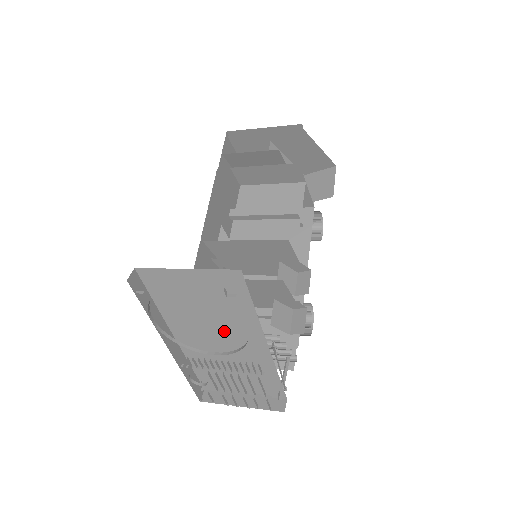
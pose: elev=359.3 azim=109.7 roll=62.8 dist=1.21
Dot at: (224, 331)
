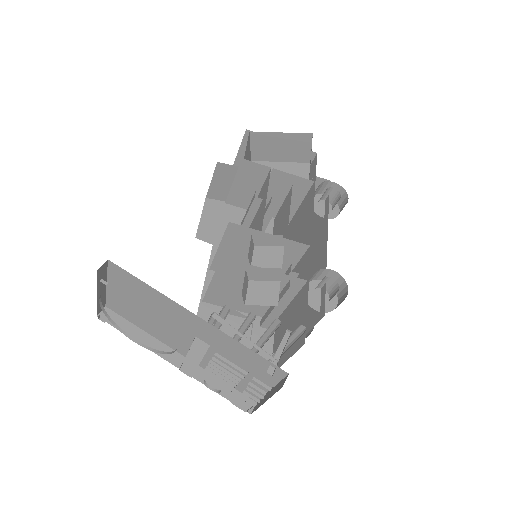
Dot at: (176, 324)
